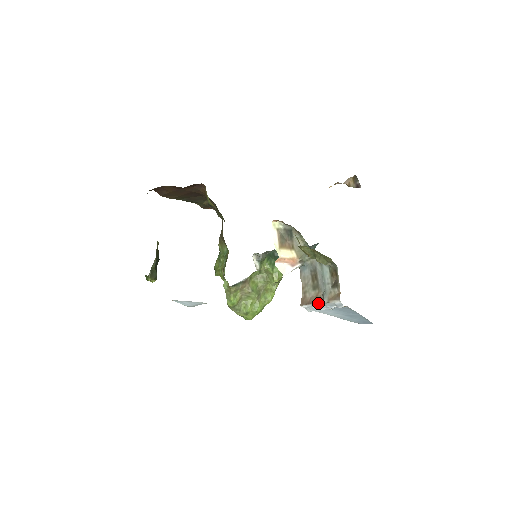
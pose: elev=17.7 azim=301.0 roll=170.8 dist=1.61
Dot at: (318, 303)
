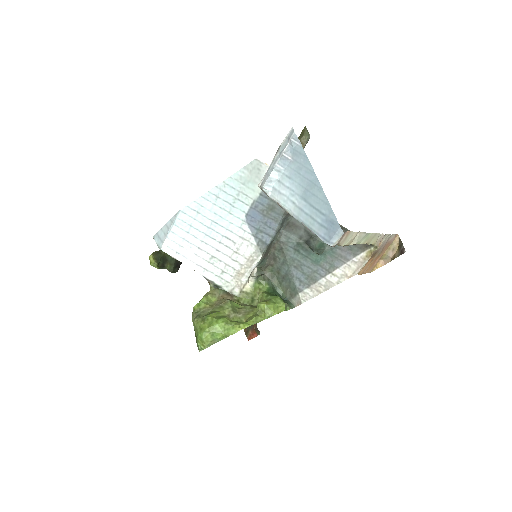
Dot at: (274, 159)
